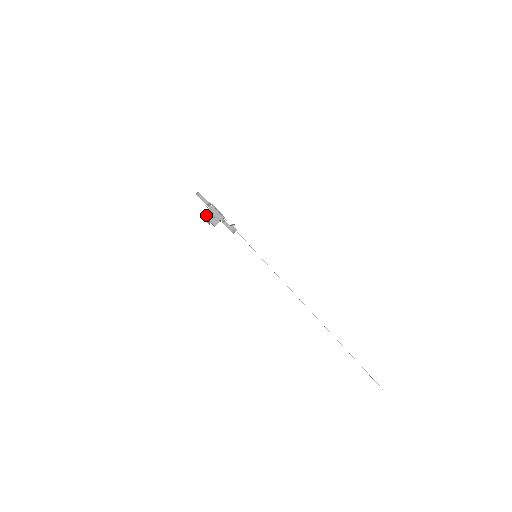
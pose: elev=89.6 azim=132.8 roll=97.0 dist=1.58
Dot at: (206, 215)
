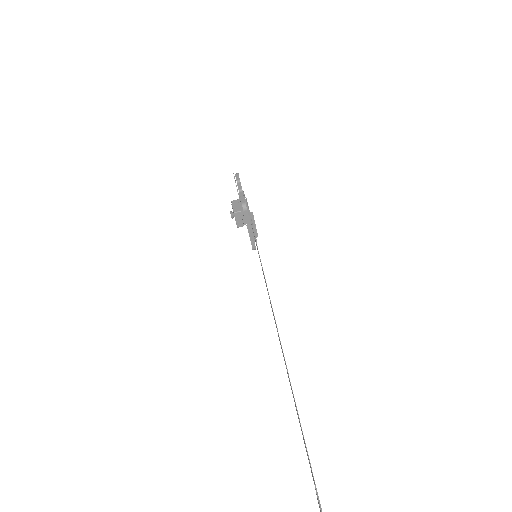
Dot at: (233, 203)
